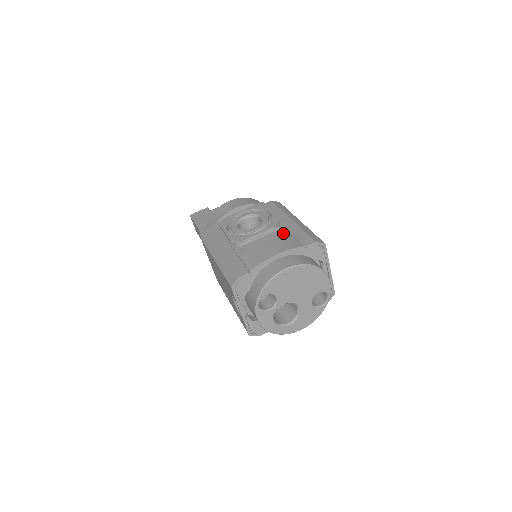
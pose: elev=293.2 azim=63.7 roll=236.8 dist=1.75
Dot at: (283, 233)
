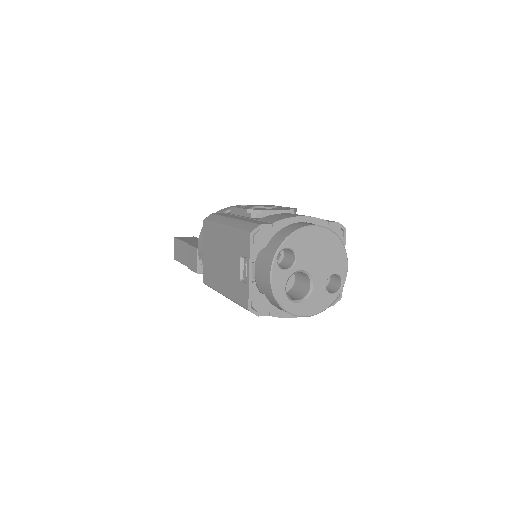
Dot at: occluded
